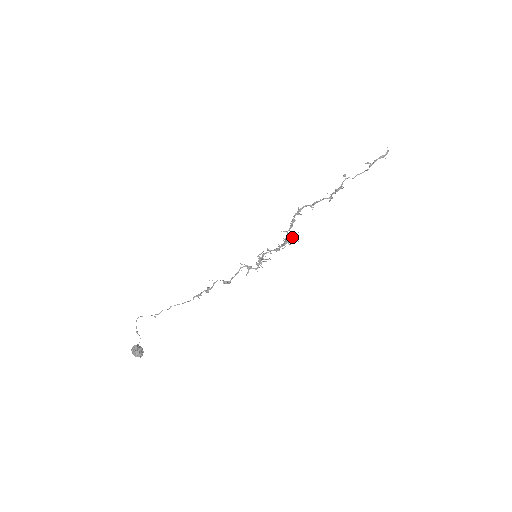
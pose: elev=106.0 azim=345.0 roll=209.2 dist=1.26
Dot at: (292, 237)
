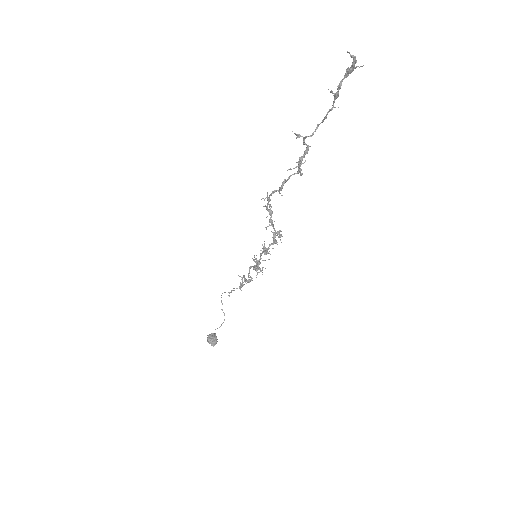
Dot at: (277, 233)
